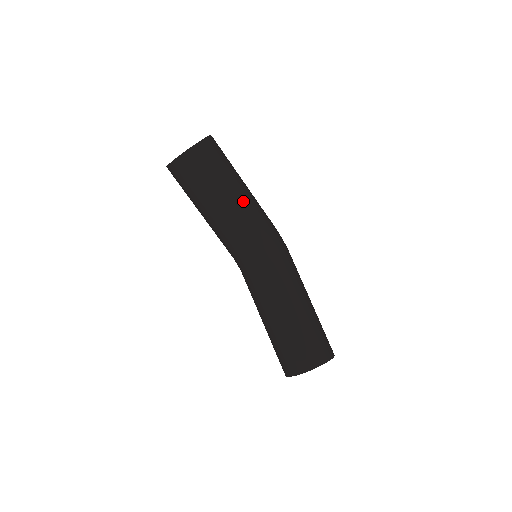
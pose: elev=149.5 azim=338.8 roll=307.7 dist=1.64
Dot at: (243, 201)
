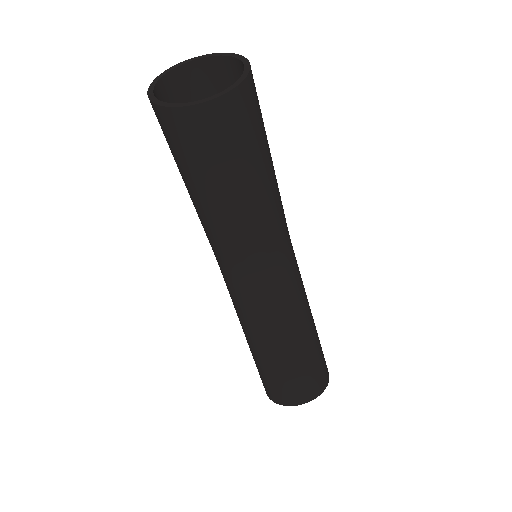
Dot at: (275, 181)
